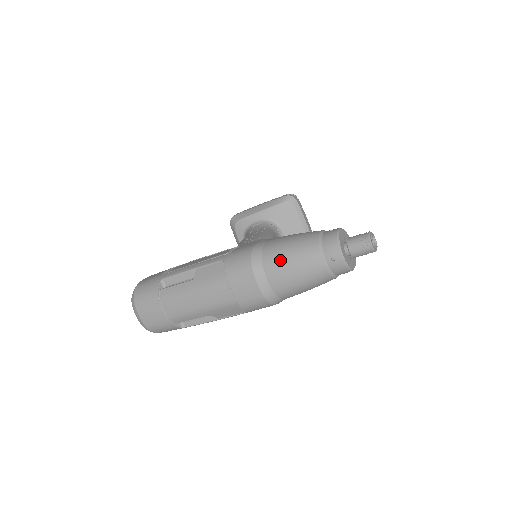
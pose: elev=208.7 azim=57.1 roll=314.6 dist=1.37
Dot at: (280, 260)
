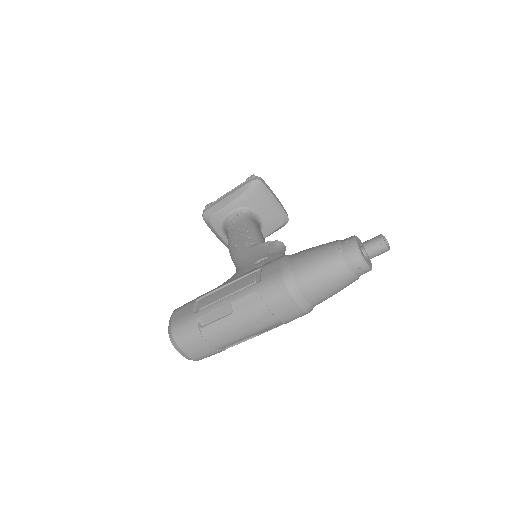
Dot at: (313, 280)
